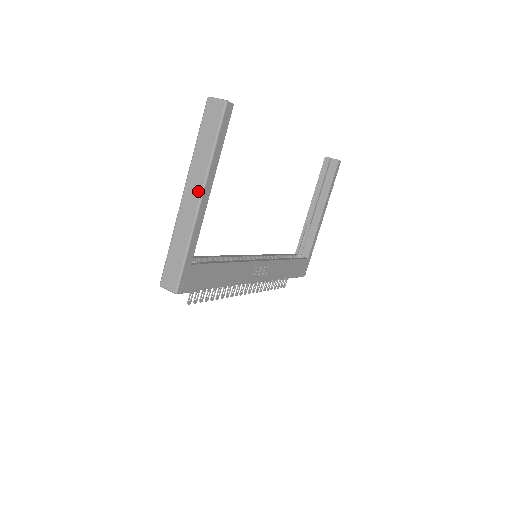
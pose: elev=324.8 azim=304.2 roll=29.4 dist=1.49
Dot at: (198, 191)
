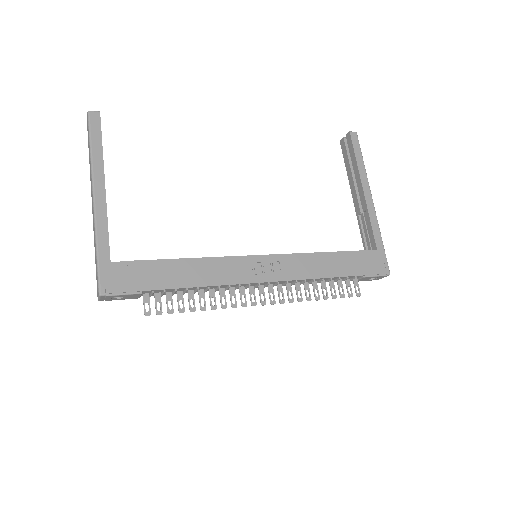
Dot at: (92, 192)
